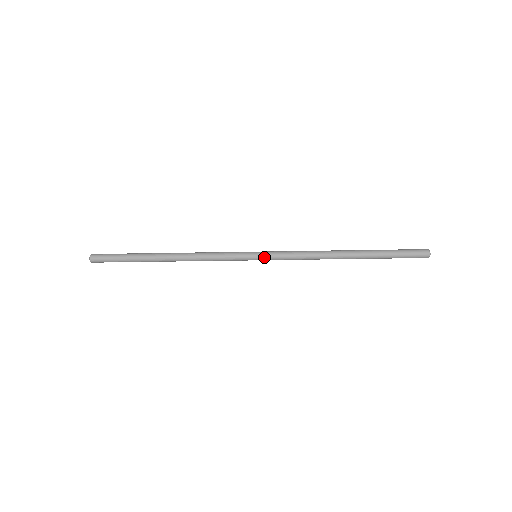
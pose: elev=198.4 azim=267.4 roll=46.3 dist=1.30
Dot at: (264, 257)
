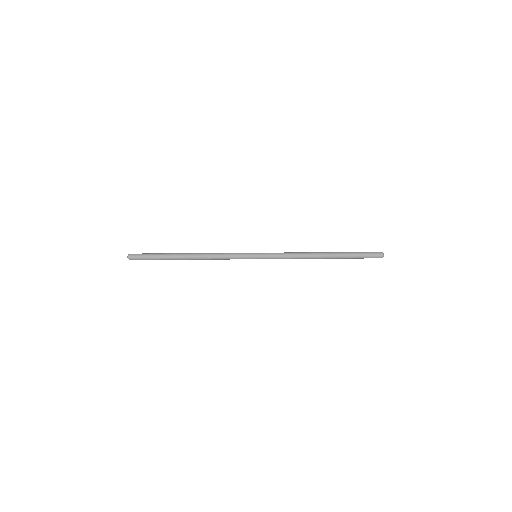
Dot at: (262, 256)
